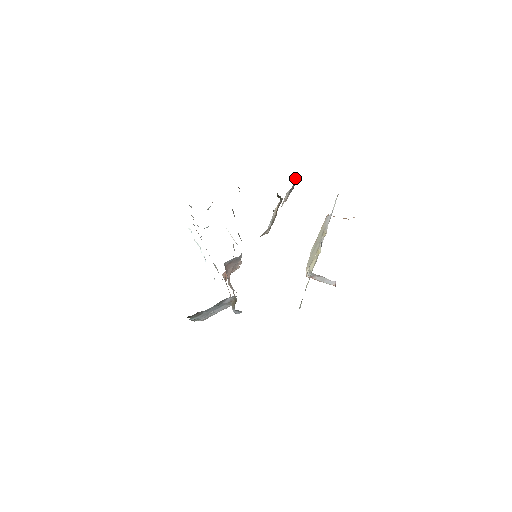
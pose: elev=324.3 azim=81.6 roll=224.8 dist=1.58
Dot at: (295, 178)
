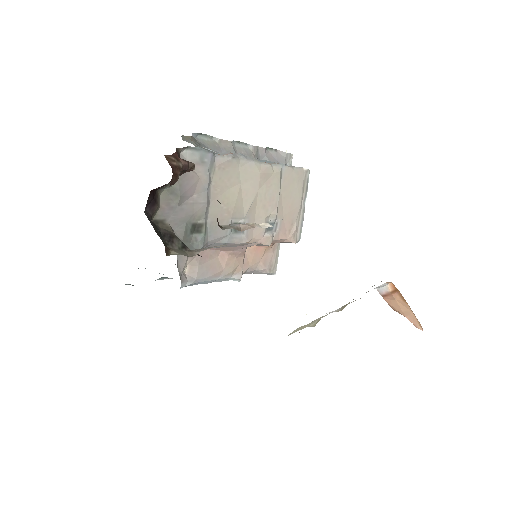
Dot at: occluded
